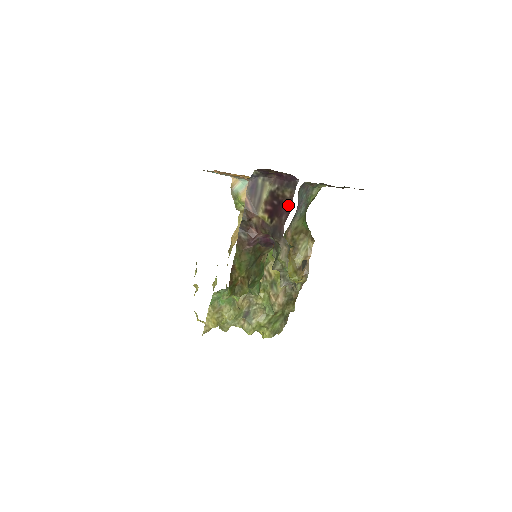
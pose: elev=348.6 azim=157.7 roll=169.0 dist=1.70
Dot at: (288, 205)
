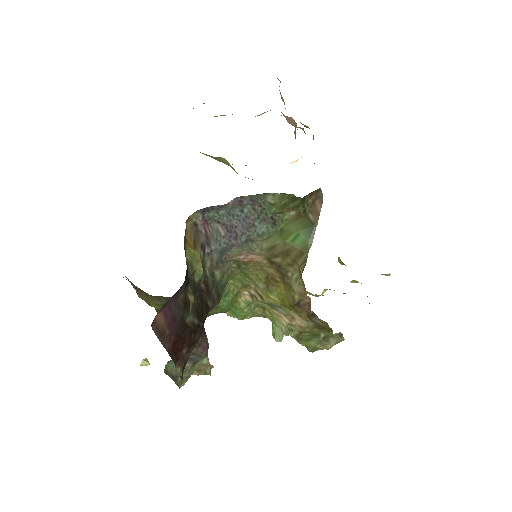
Dot at: occluded
